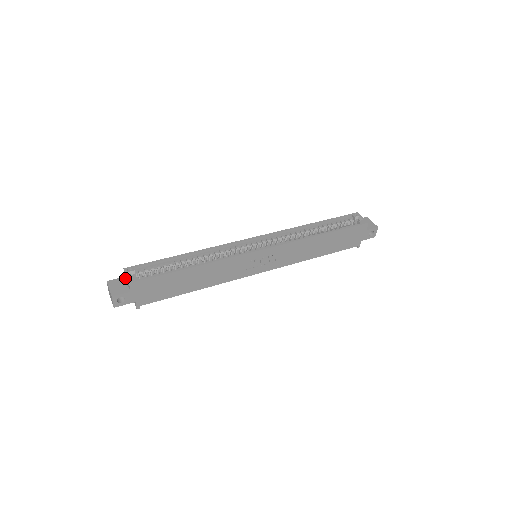
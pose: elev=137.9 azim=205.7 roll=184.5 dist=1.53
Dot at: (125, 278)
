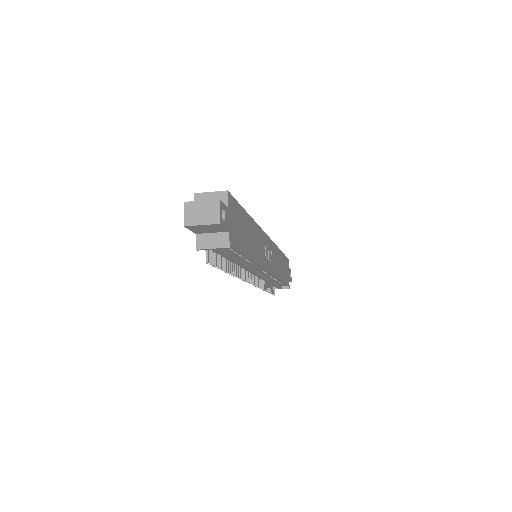
Dot at: occluded
